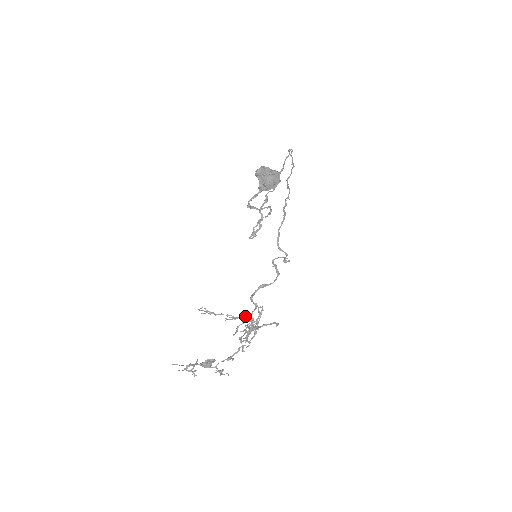
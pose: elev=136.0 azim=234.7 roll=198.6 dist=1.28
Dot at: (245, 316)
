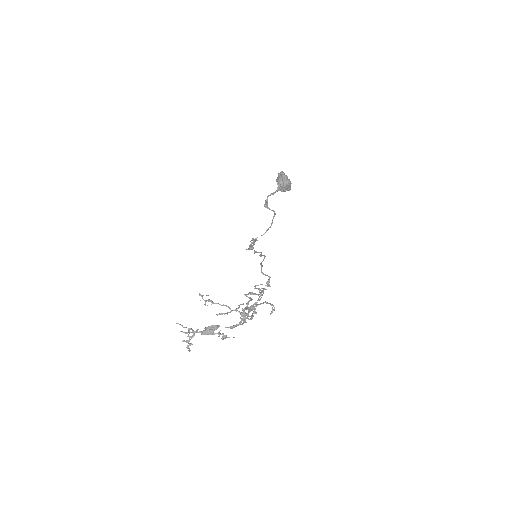
Dot at: occluded
